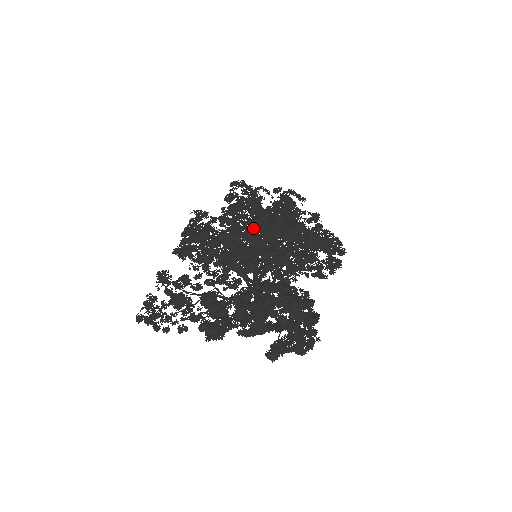
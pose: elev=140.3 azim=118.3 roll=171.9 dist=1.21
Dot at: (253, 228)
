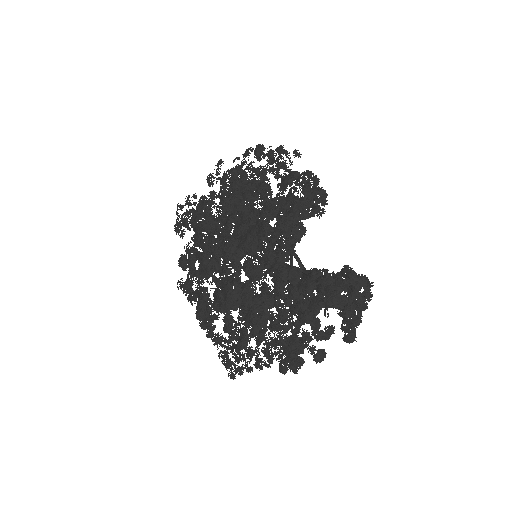
Dot at: occluded
